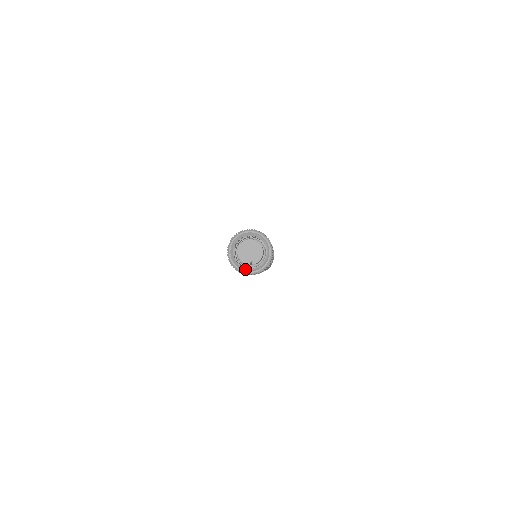
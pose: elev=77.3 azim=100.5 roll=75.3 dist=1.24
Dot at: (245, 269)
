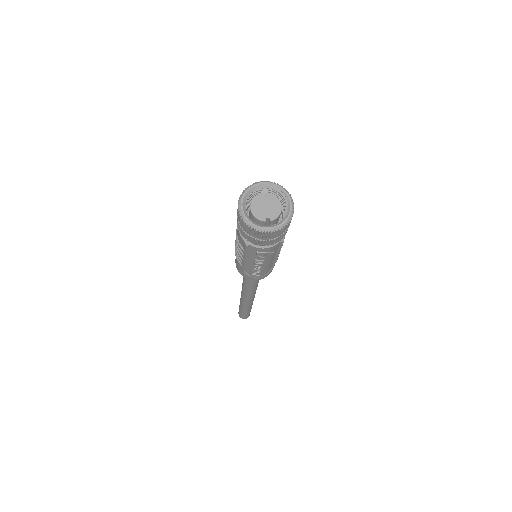
Dot at: (259, 225)
